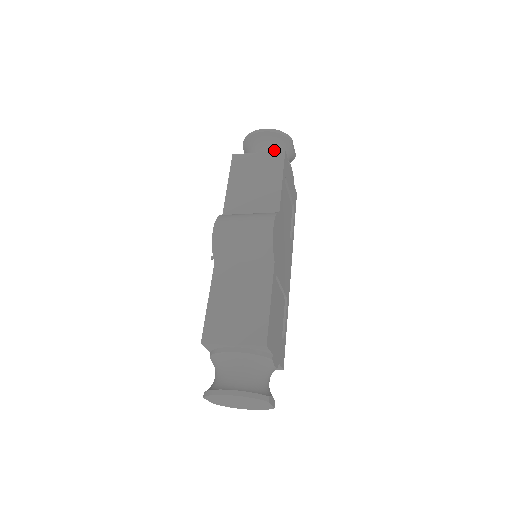
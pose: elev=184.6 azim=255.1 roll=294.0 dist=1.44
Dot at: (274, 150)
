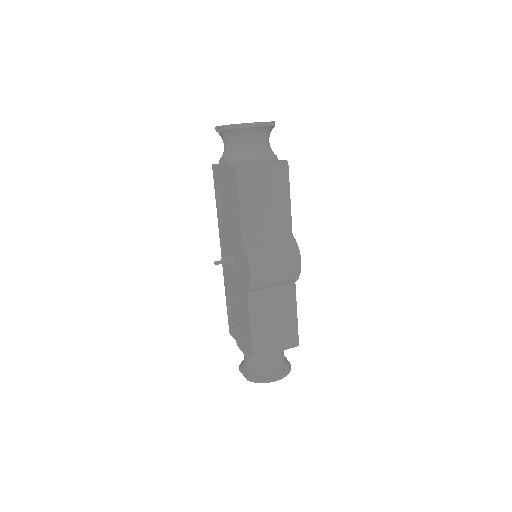
Dot at: (265, 145)
